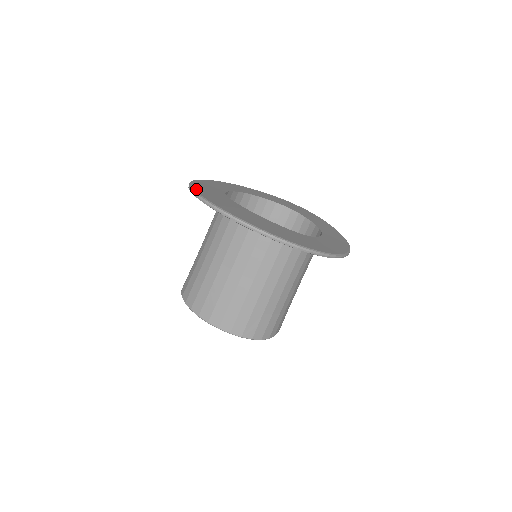
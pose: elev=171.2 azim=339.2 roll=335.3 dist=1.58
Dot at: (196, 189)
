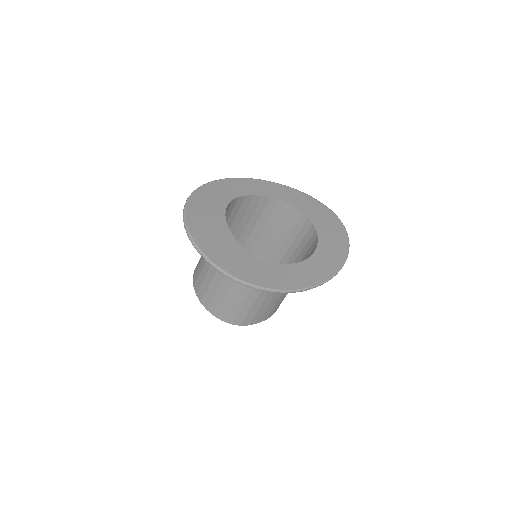
Dot at: (195, 195)
